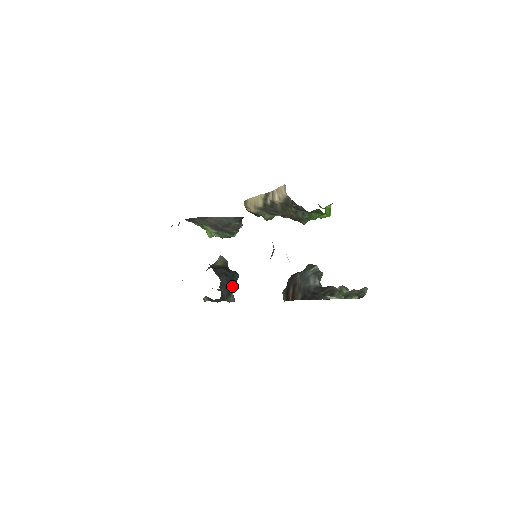
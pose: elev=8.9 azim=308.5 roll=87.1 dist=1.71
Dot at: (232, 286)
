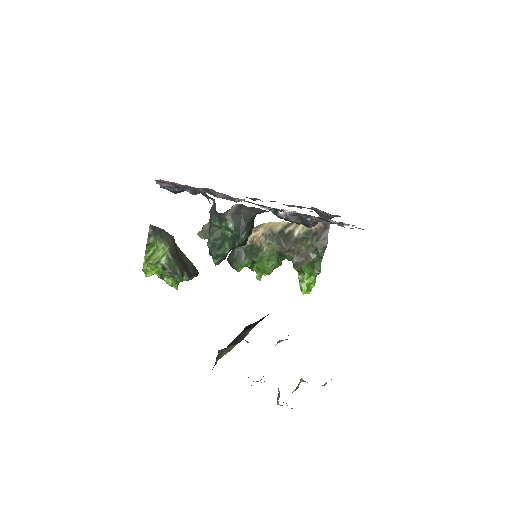
Dot at: occluded
